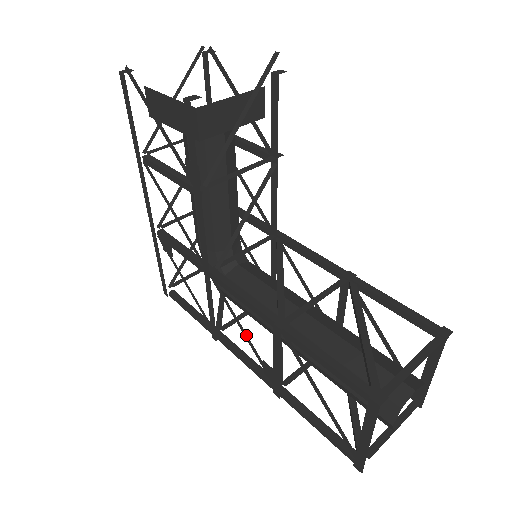
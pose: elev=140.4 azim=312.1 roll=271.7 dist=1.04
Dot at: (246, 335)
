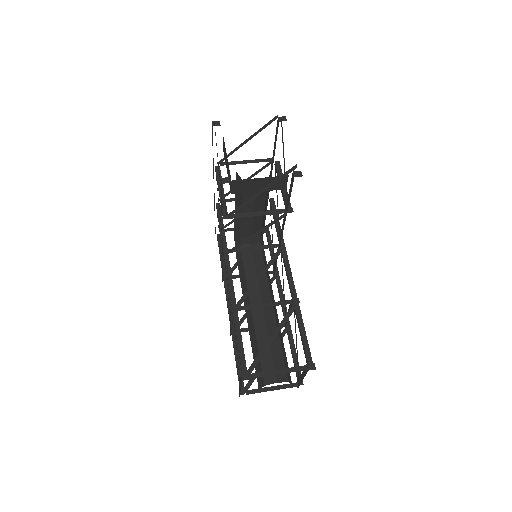
Dot at: occluded
